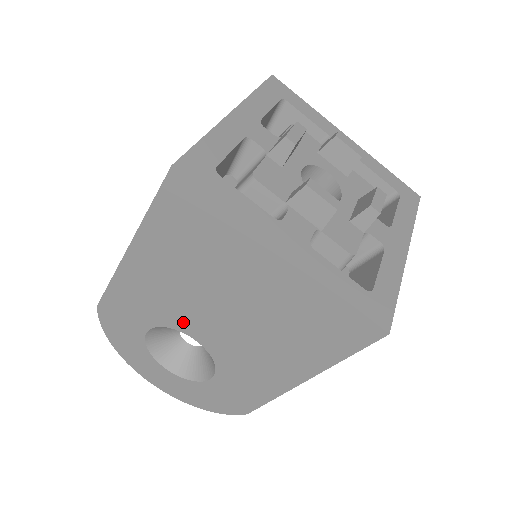
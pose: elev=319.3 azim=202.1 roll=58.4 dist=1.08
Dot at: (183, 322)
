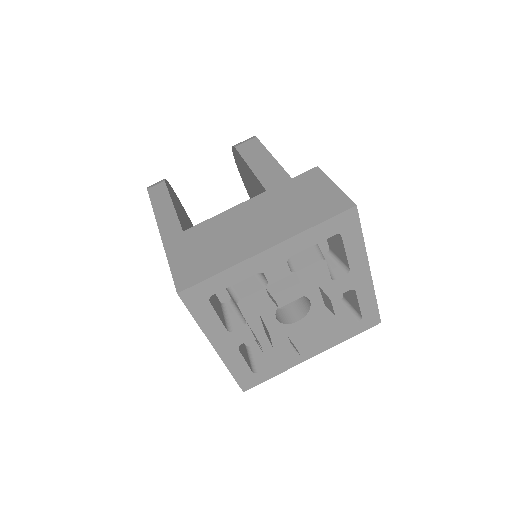
Dot at: occluded
